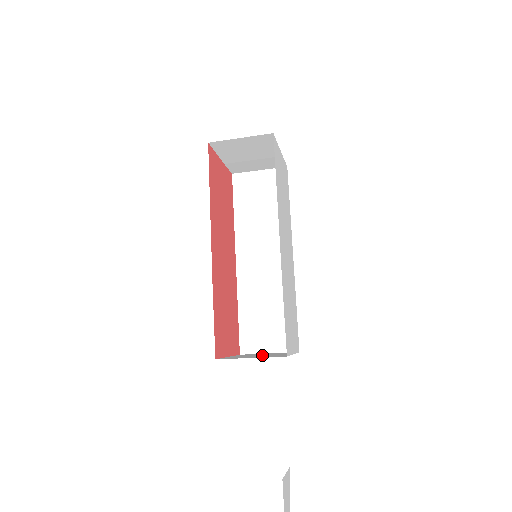
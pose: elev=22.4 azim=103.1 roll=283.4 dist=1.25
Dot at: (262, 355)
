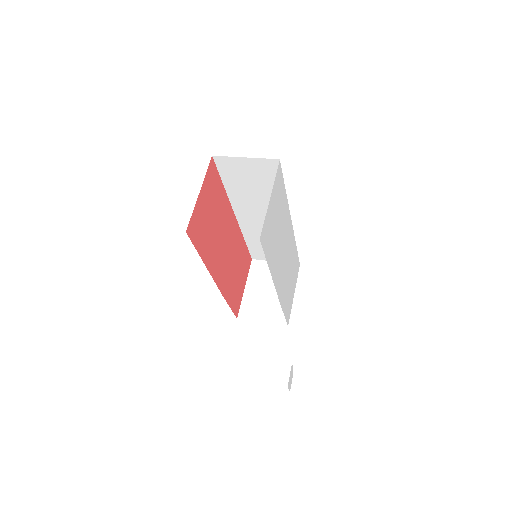
Dot at: (270, 292)
